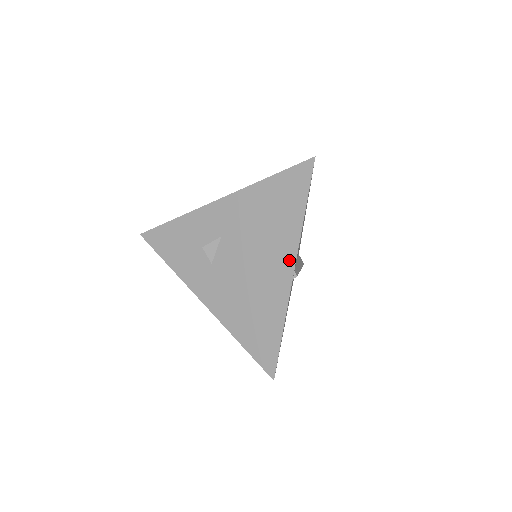
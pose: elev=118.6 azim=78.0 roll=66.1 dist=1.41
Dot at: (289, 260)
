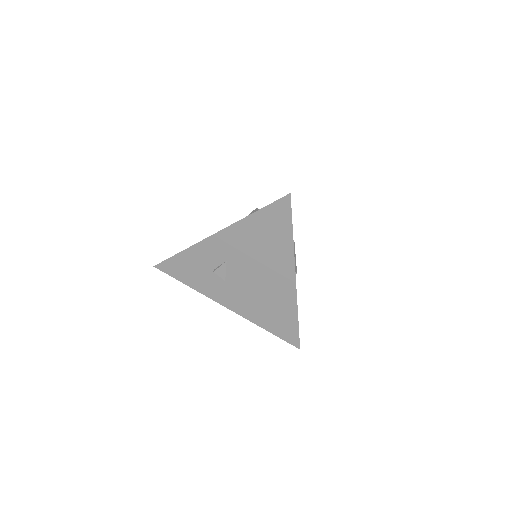
Dot at: (289, 272)
